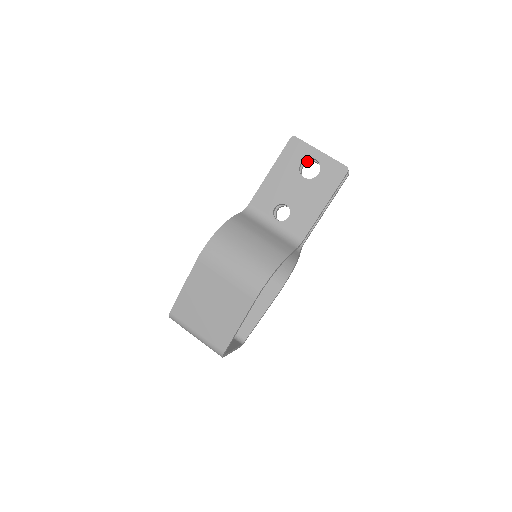
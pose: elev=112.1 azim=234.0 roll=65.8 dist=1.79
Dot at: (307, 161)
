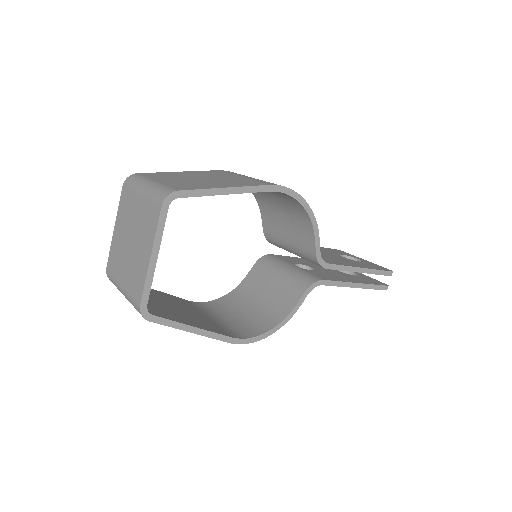
Dot at: occluded
